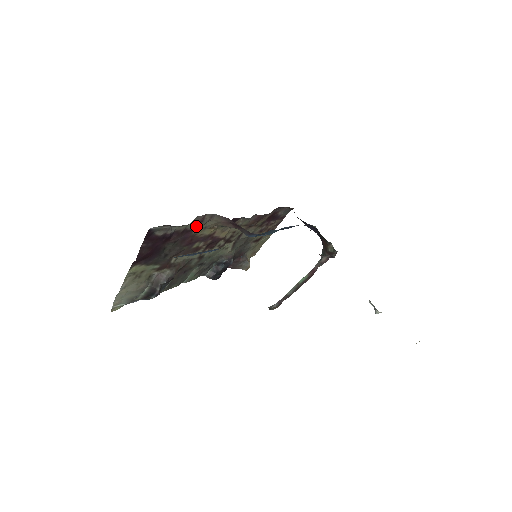
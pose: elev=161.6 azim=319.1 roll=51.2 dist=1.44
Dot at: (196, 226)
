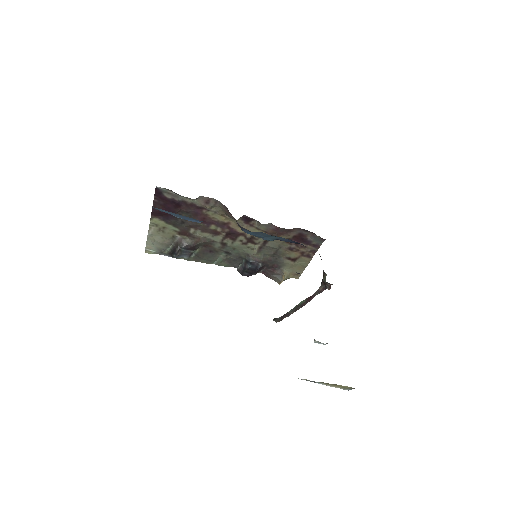
Dot at: (203, 205)
